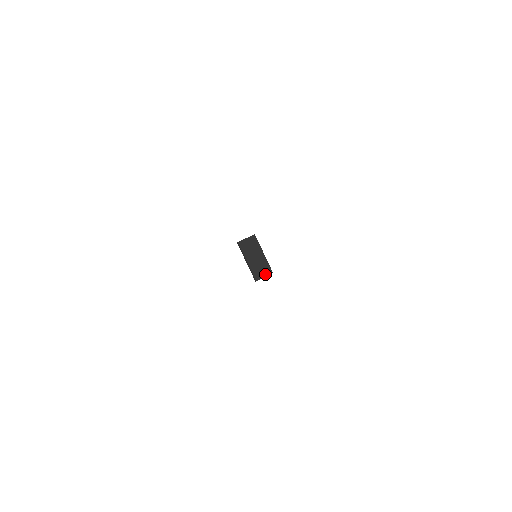
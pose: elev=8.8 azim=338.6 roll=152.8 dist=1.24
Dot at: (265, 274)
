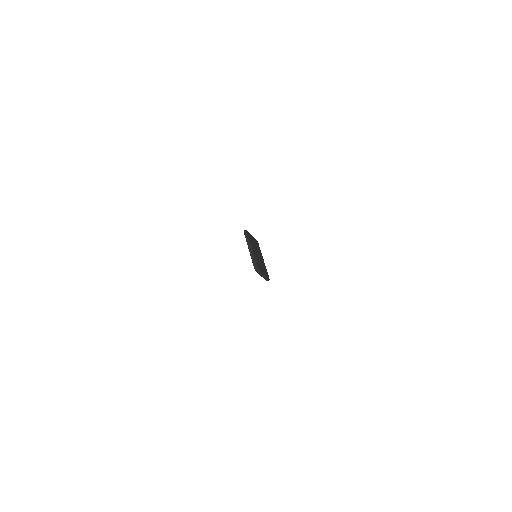
Dot at: (264, 273)
